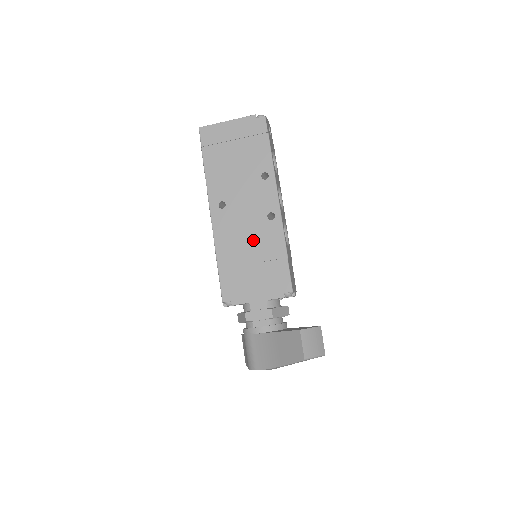
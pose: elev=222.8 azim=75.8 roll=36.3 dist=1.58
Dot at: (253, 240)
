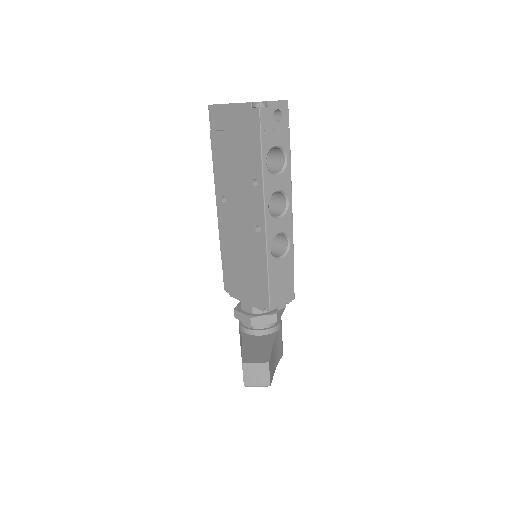
Dot at: (244, 246)
